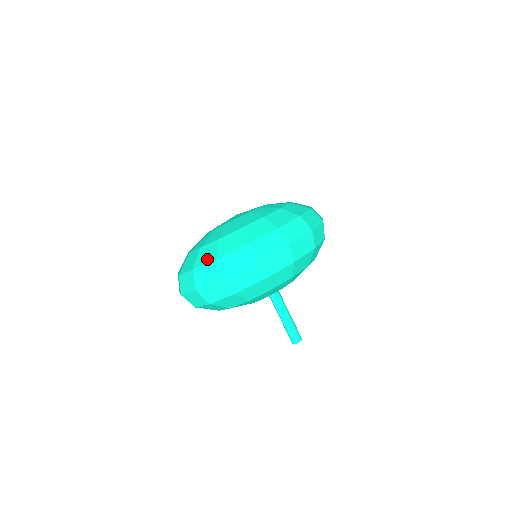
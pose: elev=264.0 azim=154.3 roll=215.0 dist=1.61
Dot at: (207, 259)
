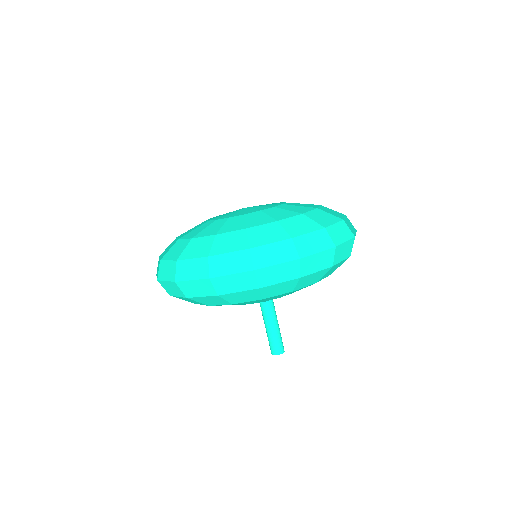
Dot at: (163, 254)
